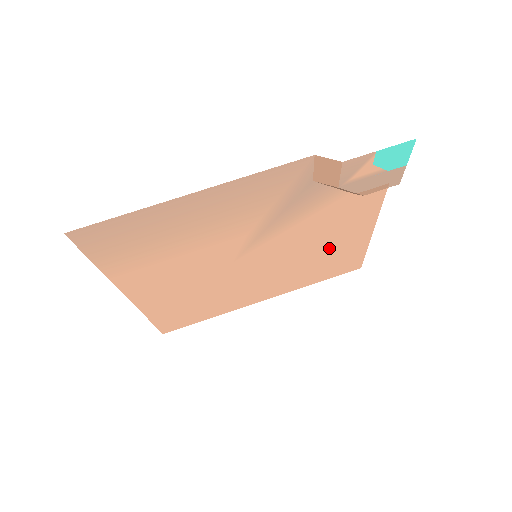
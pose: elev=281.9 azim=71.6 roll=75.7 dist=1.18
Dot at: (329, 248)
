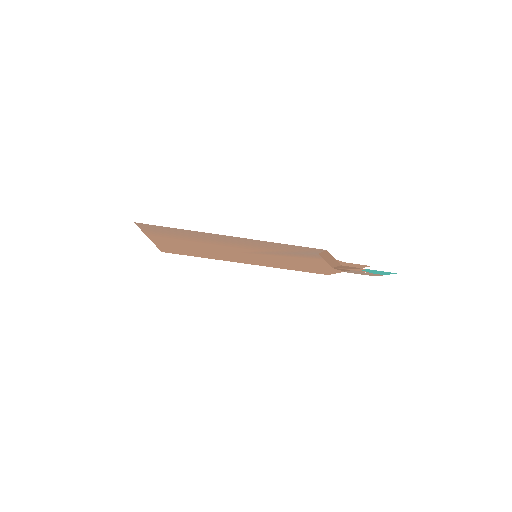
Dot at: (311, 266)
